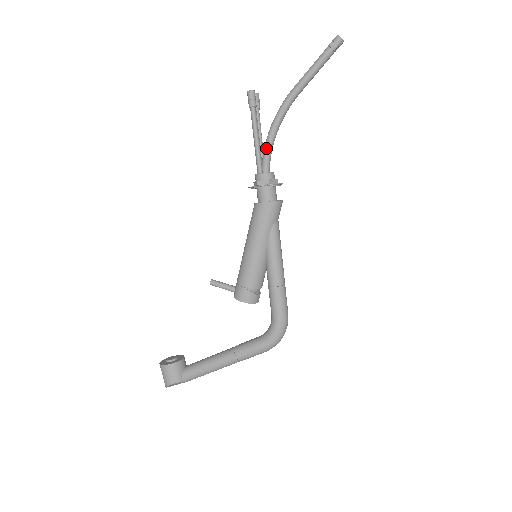
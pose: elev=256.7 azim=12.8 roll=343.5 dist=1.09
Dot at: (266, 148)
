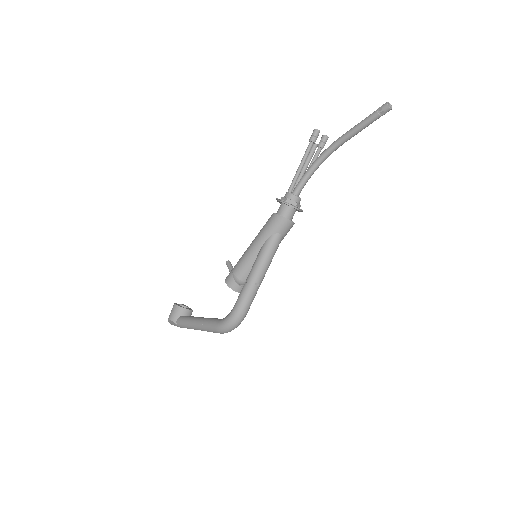
Dot at: (303, 176)
